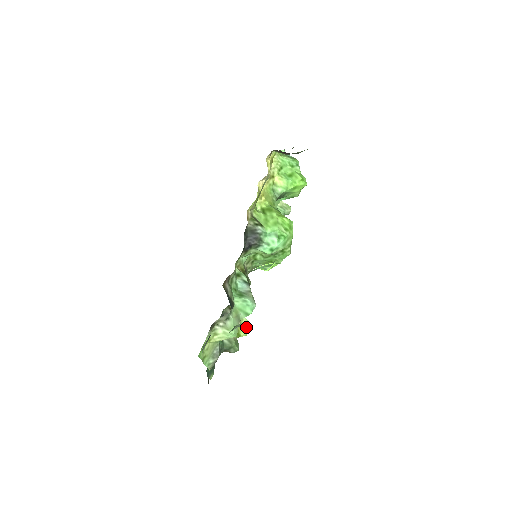
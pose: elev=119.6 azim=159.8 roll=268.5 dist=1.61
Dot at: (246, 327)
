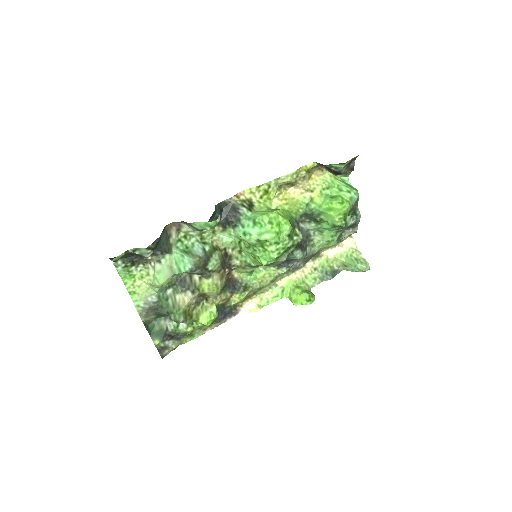
Dot at: (210, 316)
